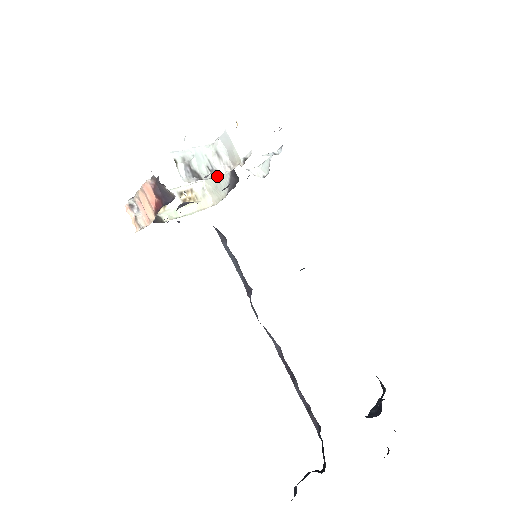
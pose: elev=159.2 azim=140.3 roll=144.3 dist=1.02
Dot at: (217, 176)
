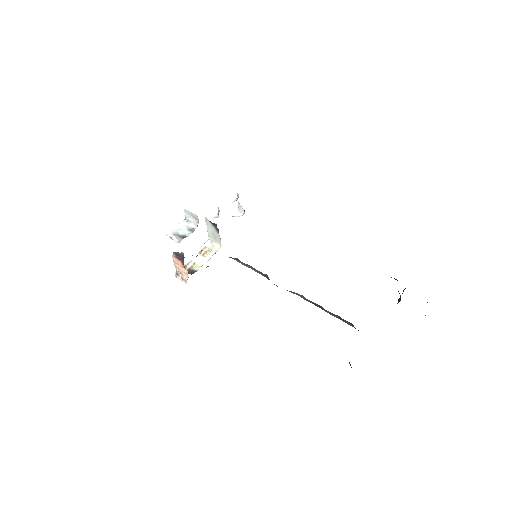
Dot at: (194, 230)
